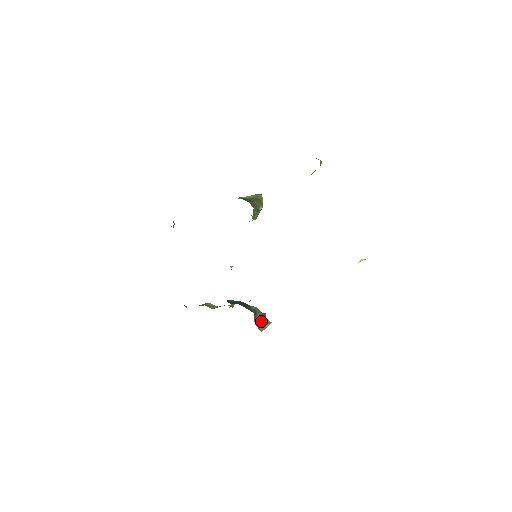
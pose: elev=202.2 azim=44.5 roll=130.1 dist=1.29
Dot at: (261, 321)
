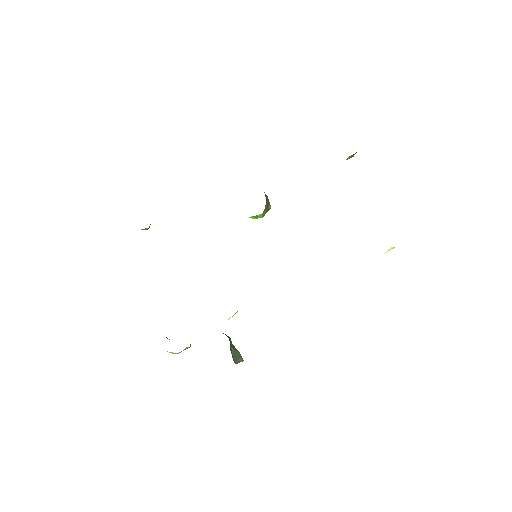
Dot at: (235, 353)
